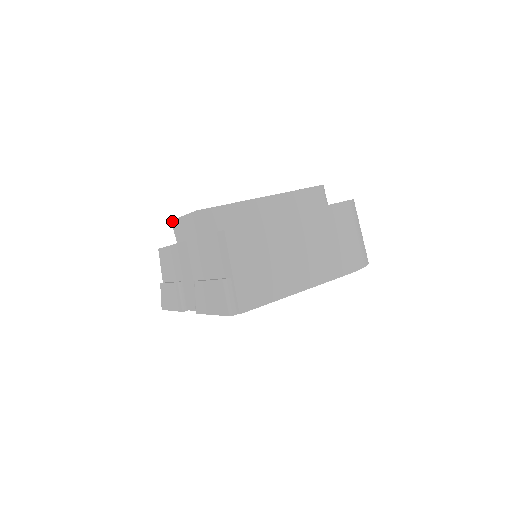
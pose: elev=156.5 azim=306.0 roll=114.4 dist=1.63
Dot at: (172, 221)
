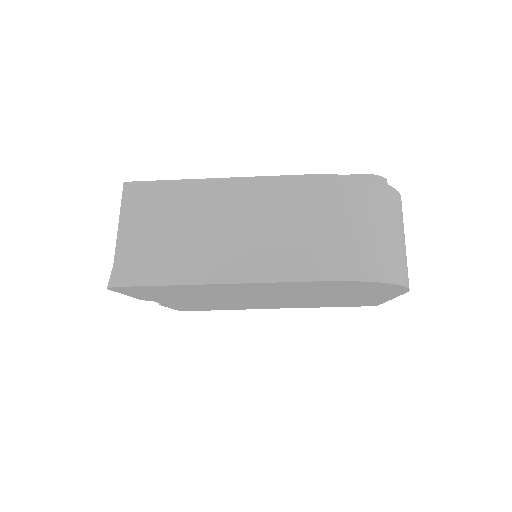
Dot at: occluded
